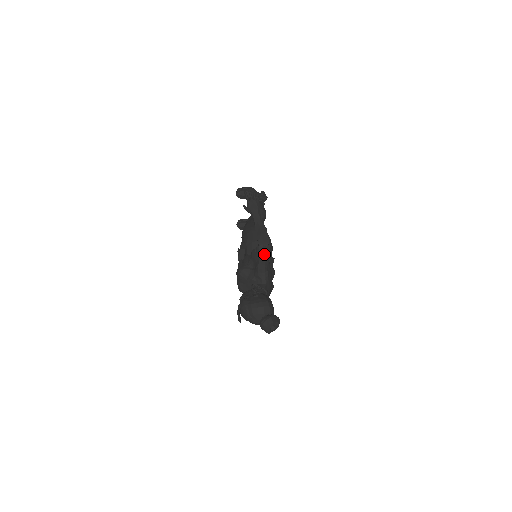
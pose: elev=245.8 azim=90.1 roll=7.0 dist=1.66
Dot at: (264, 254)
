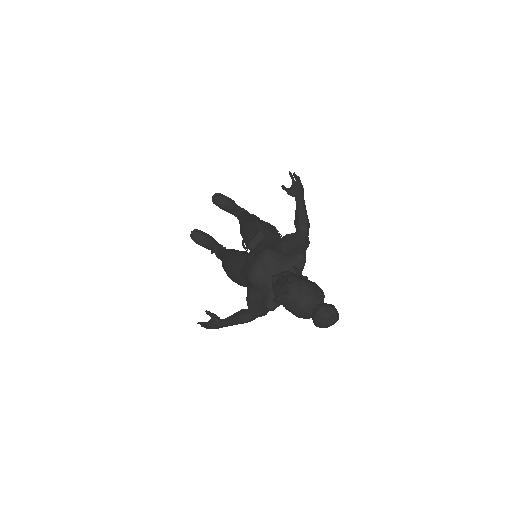
Dot at: (305, 242)
